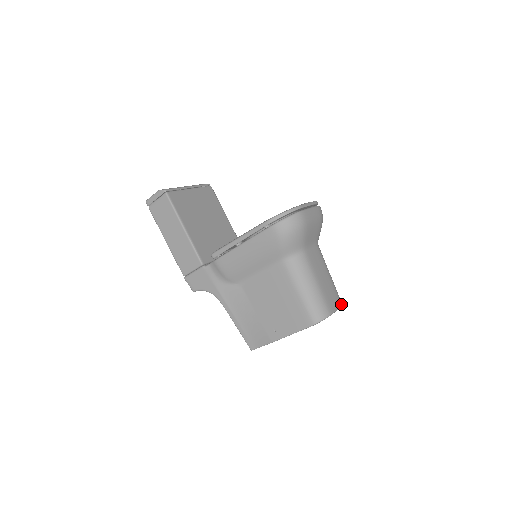
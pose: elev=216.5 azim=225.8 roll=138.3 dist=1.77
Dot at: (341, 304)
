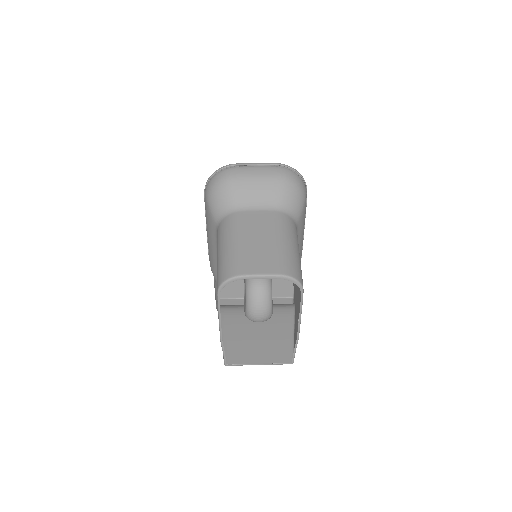
Dot at: (282, 273)
